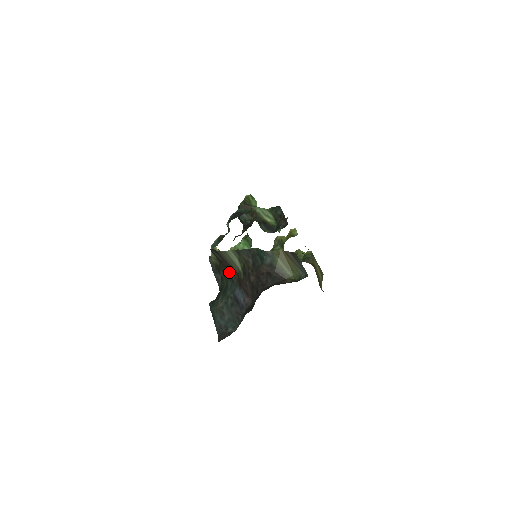
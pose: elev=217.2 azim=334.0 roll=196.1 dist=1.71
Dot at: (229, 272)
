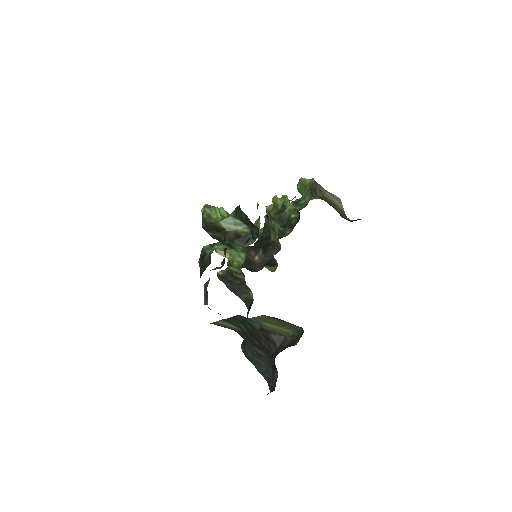
Dot at: (234, 330)
